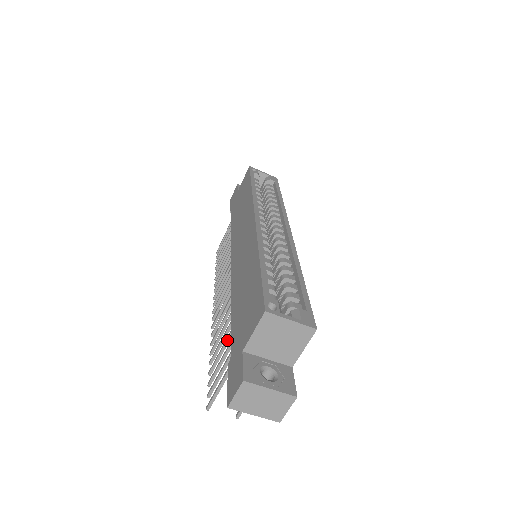
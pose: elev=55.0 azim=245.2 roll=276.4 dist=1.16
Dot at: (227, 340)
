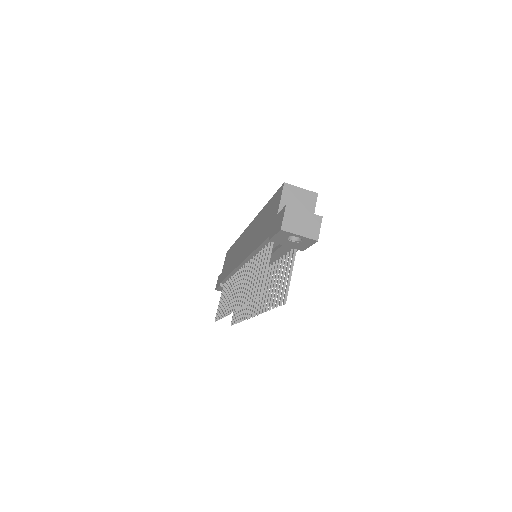
Dot at: (258, 265)
